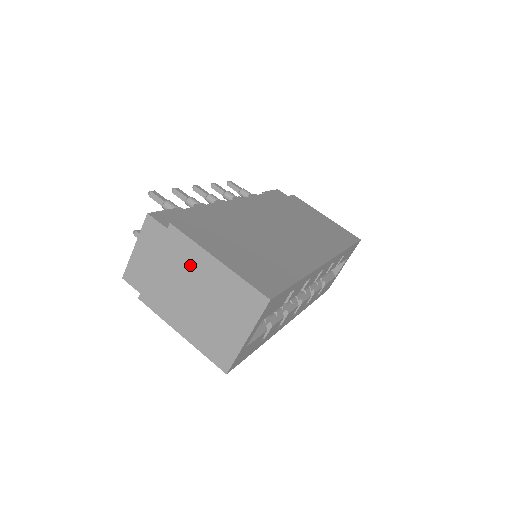
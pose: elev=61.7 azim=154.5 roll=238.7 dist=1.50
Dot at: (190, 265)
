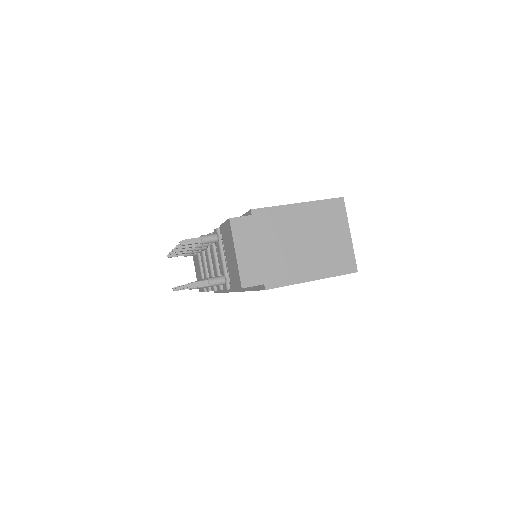
Dot at: (284, 224)
